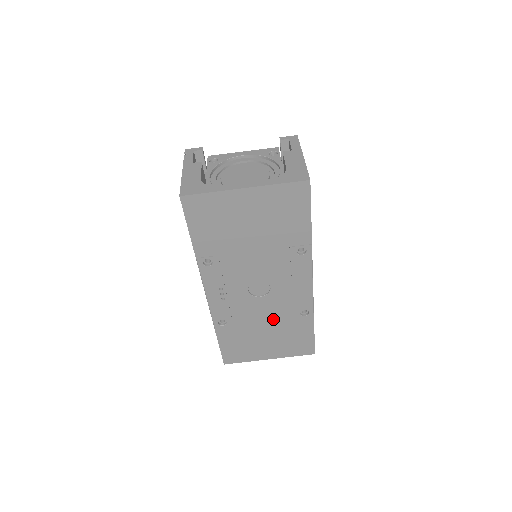
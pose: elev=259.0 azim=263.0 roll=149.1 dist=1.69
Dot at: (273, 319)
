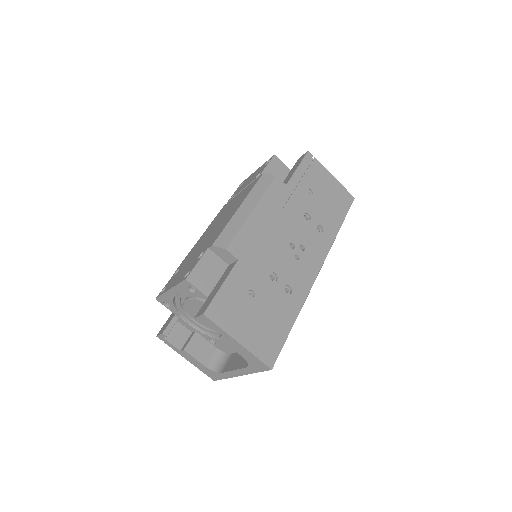
Dot at: occluded
